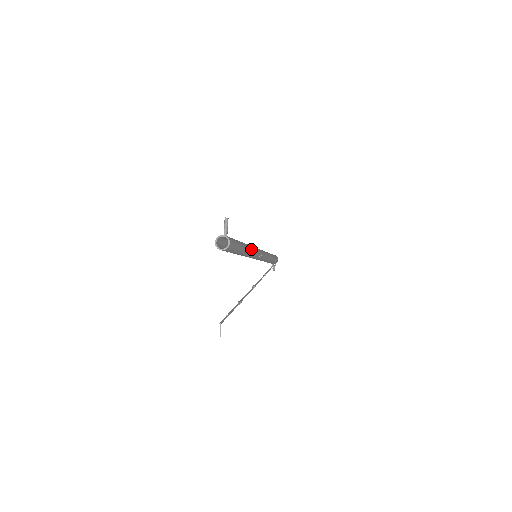
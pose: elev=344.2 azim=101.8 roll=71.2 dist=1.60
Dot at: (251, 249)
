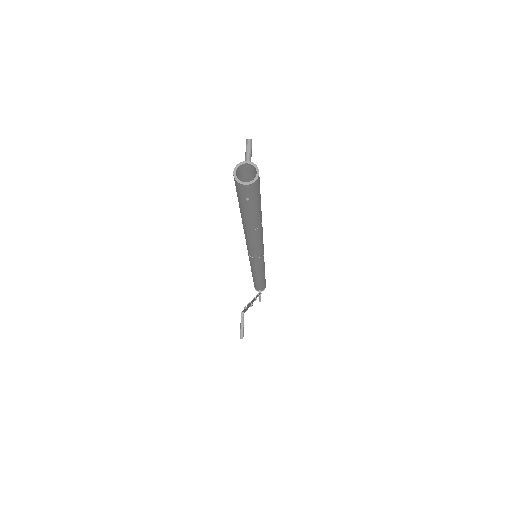
Dot at: (262, 228)
